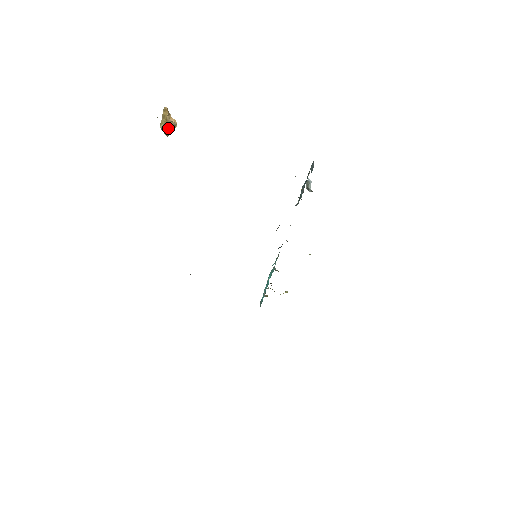
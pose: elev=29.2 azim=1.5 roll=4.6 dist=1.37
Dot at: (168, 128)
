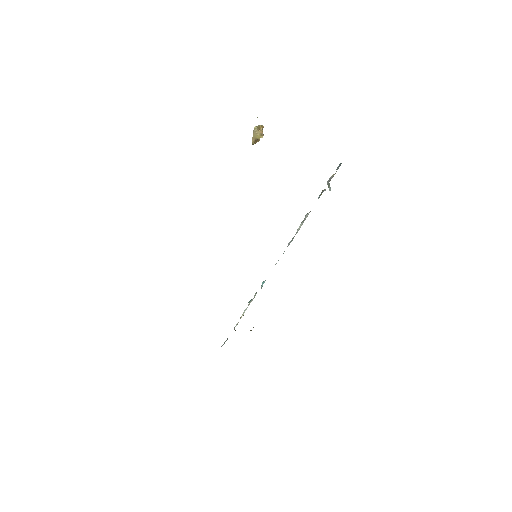
Dot at: (257, 133)
